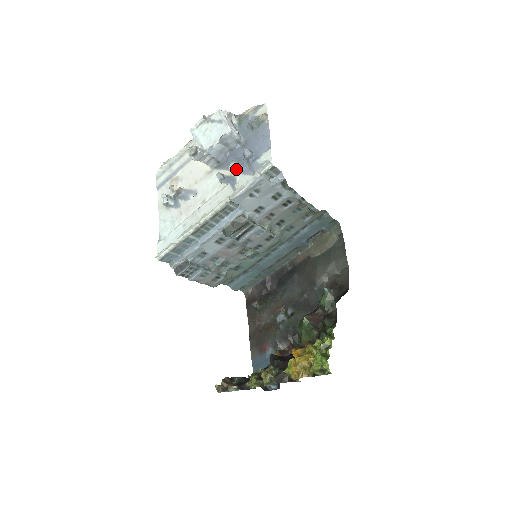
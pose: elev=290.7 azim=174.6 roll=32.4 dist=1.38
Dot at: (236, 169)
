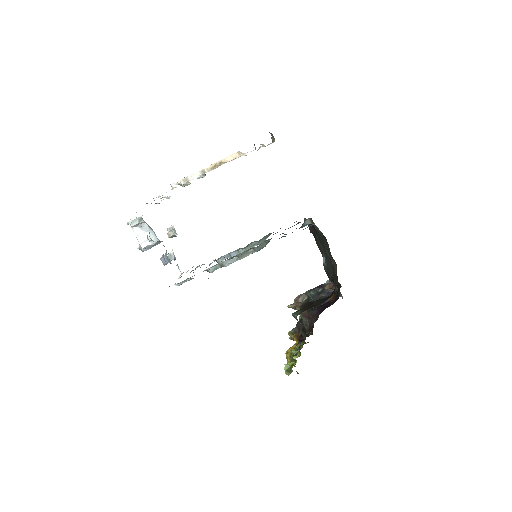
Dot at: (170, 262)
